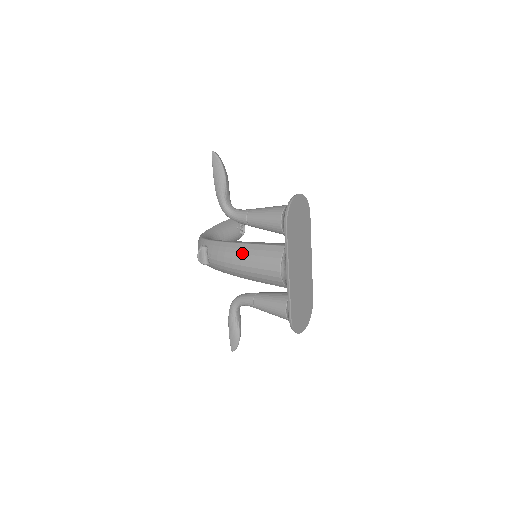
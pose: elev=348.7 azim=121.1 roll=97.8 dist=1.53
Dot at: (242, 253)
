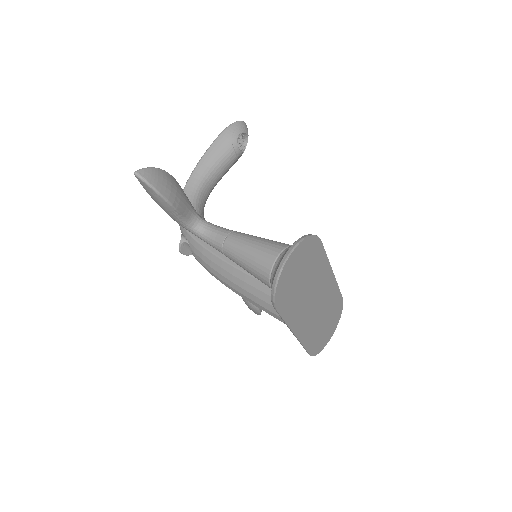
Dot at: (231, 281)
